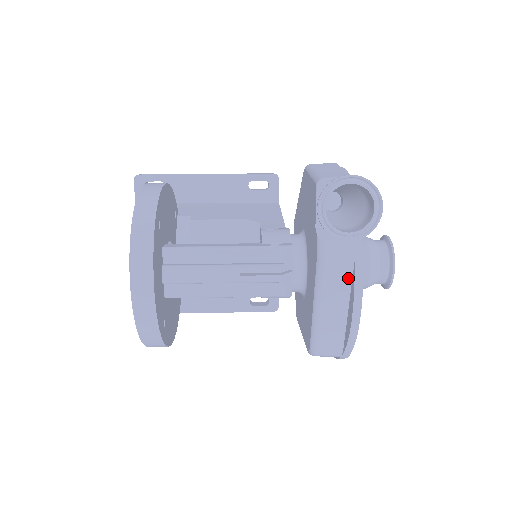
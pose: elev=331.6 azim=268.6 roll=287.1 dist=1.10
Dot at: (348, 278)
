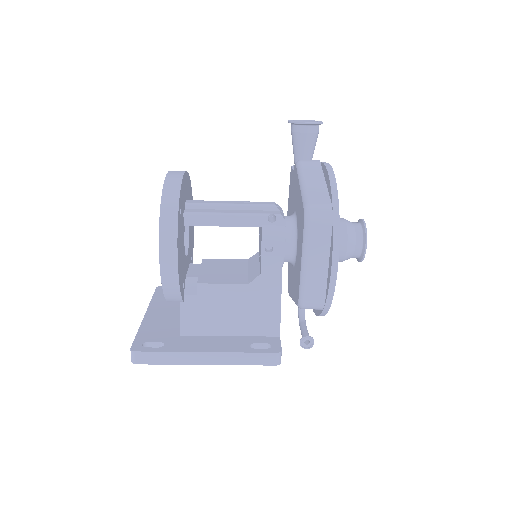
Dot at: (319, 169)
